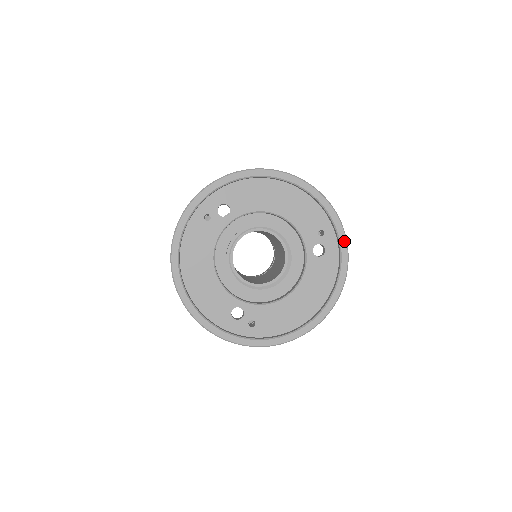
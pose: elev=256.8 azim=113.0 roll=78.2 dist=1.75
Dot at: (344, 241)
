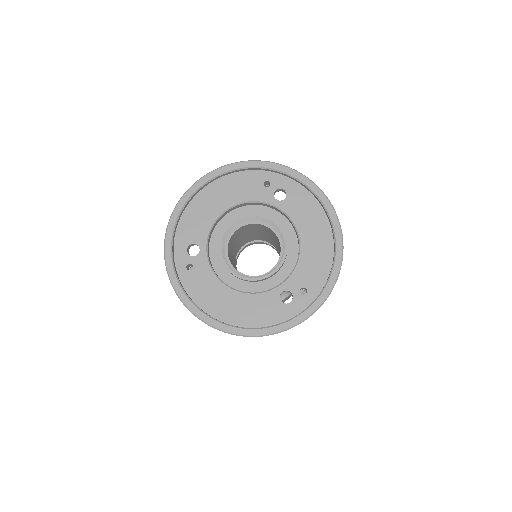
Dot at: (286, 169)
